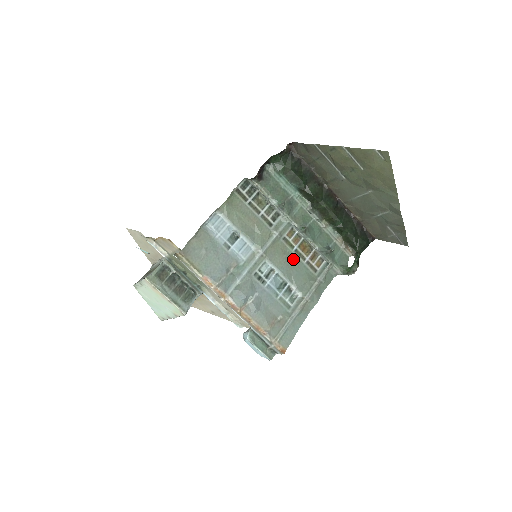
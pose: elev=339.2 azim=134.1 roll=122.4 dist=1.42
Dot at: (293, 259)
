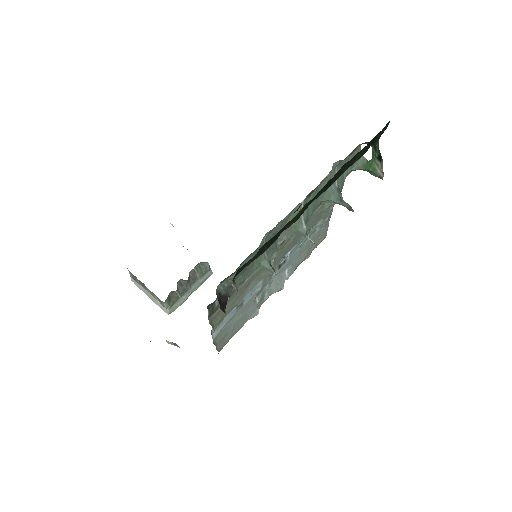
Dot at: occluded
